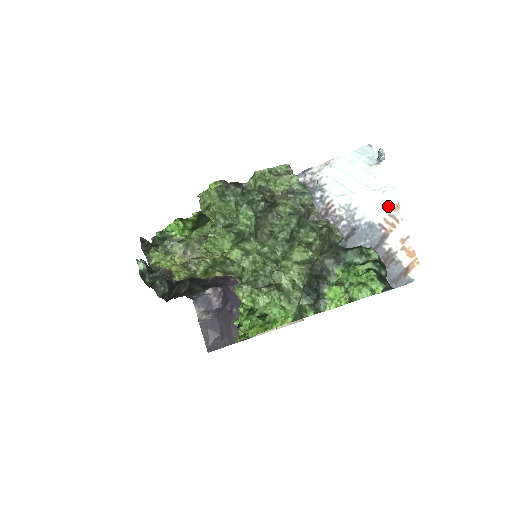
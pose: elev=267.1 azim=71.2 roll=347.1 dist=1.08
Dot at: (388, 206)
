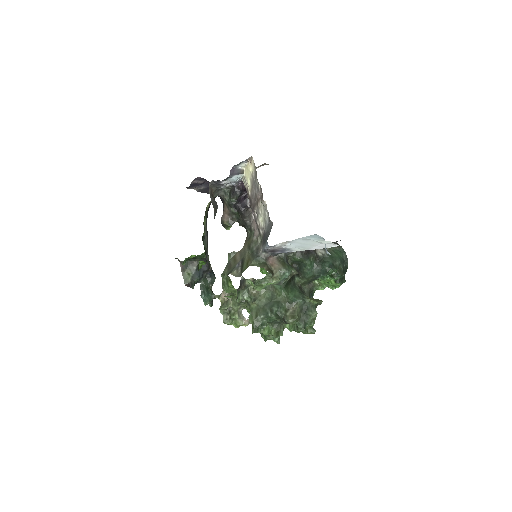
Dot at: occluded
